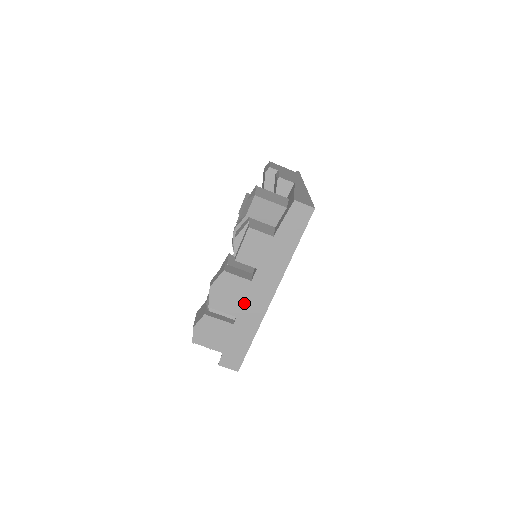
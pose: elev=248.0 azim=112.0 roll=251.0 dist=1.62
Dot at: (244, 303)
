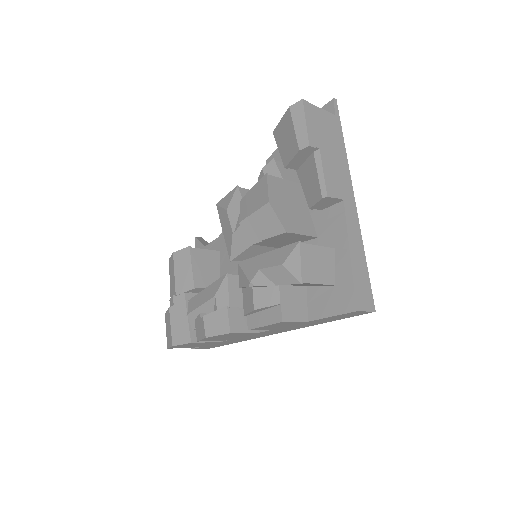
Dot at: (241, 337)
